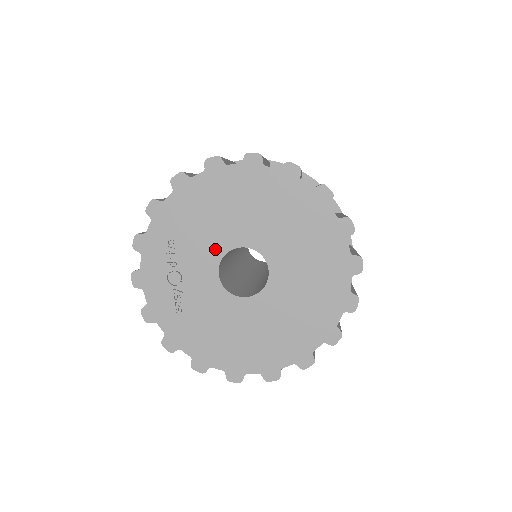
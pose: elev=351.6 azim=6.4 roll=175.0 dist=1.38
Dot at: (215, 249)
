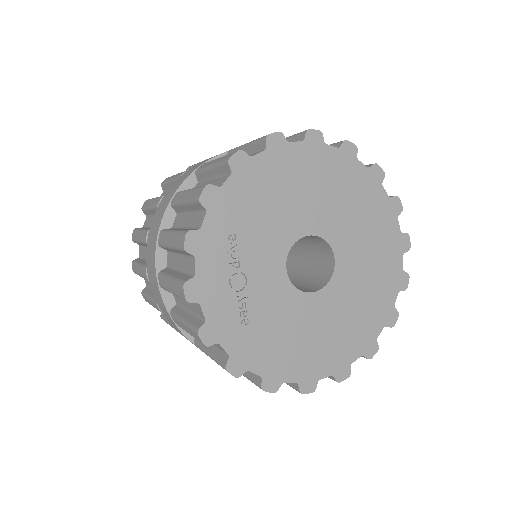
Dot at: (281, 241)
